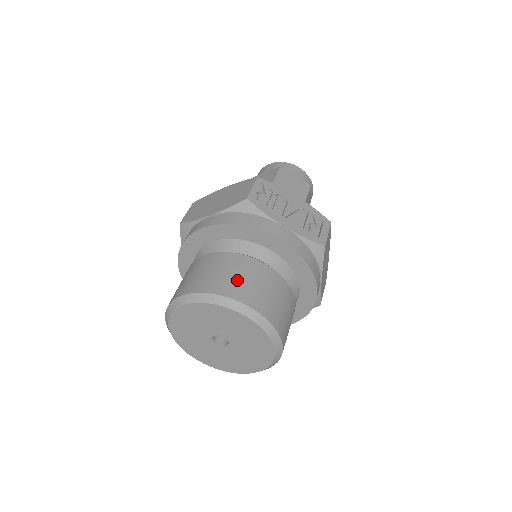
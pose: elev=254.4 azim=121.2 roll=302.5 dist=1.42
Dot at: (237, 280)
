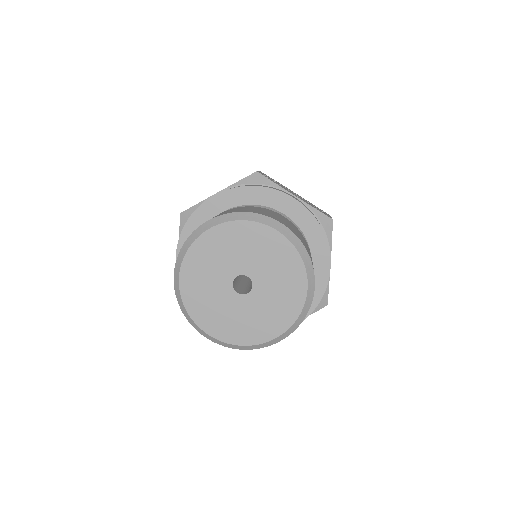
Dot at: (262, 211)
